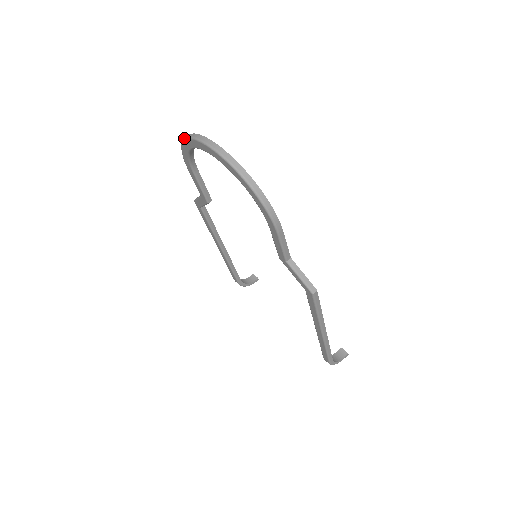
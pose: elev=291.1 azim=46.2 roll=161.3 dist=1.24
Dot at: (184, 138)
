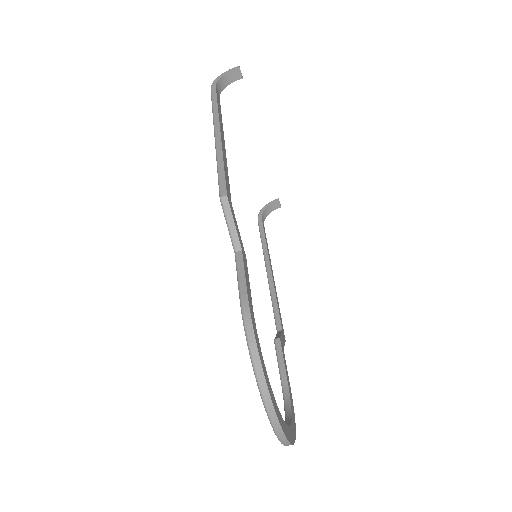
Dot at: (260, 391)
